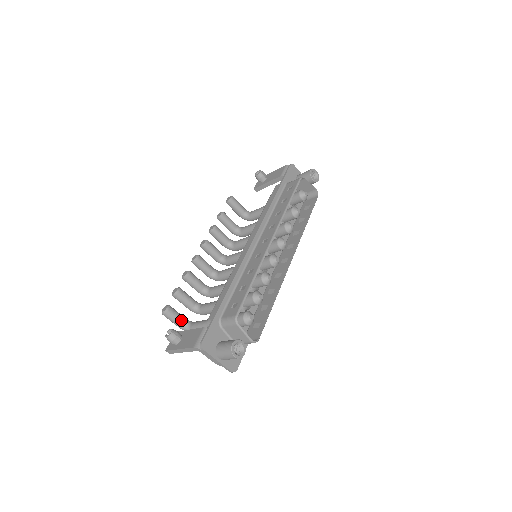
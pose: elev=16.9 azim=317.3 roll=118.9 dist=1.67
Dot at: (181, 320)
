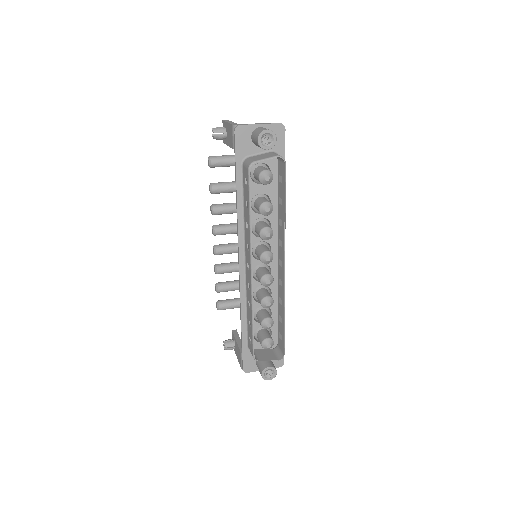
Dot at: (234, 306)
